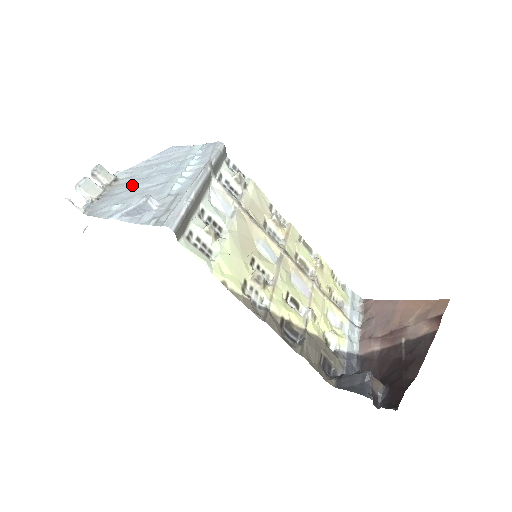
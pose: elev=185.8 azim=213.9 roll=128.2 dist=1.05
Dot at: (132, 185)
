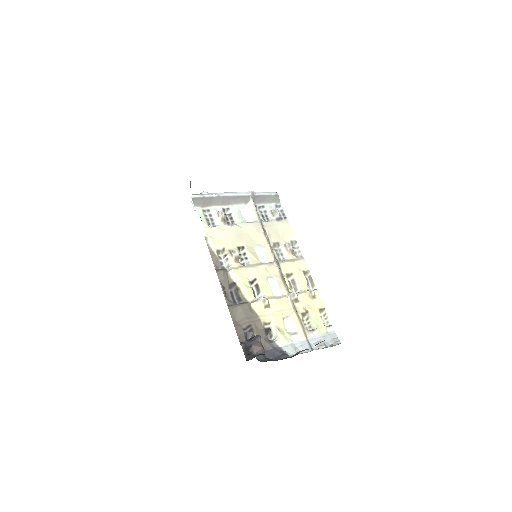
Dot at: occluded
